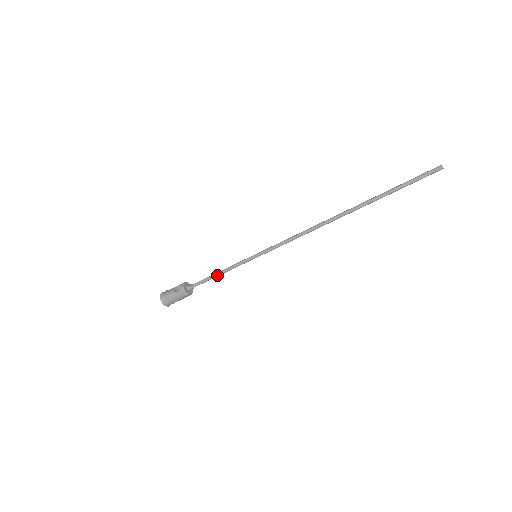
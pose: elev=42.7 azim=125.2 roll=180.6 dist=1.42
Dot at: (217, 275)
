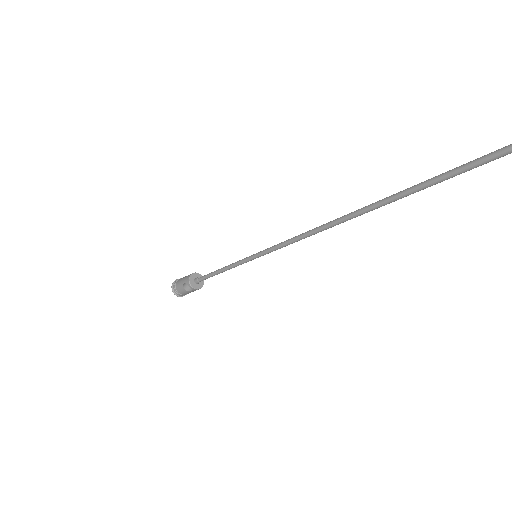
Dot at: occluded
